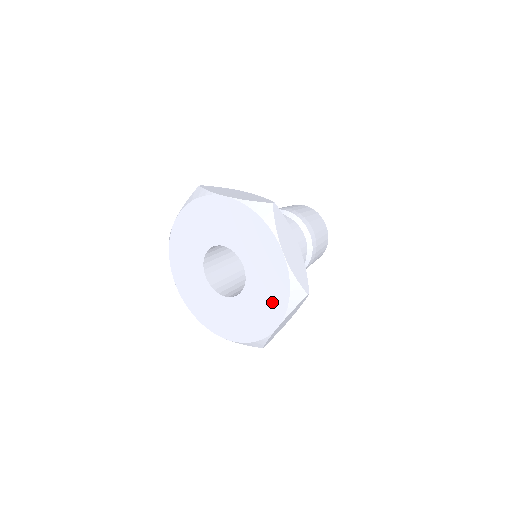
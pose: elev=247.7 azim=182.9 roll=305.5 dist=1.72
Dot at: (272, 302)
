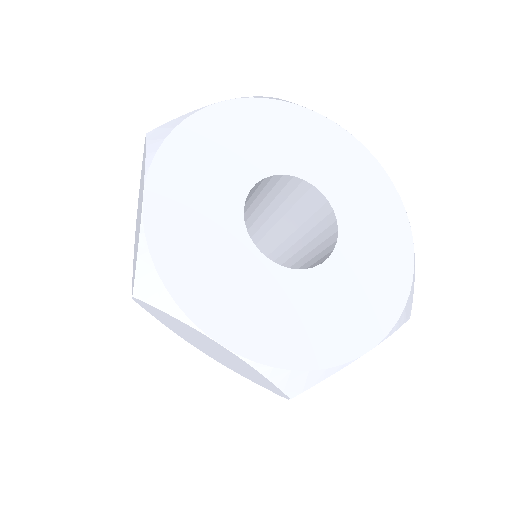
Dot at: (373, 302)
